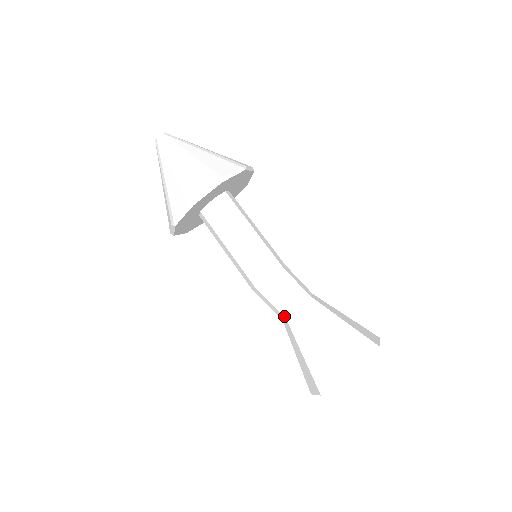
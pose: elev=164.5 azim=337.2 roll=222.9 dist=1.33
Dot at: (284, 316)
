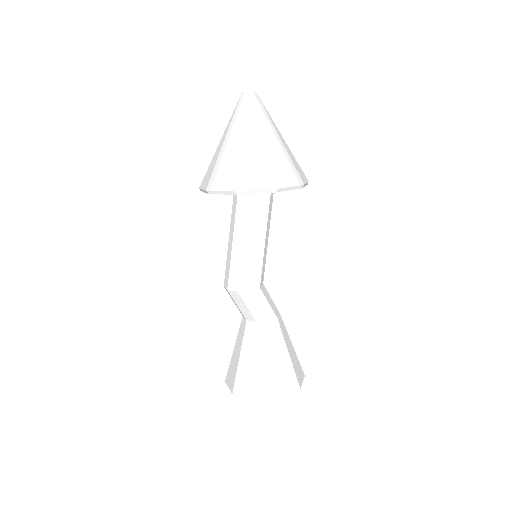
Dot at: occluded
